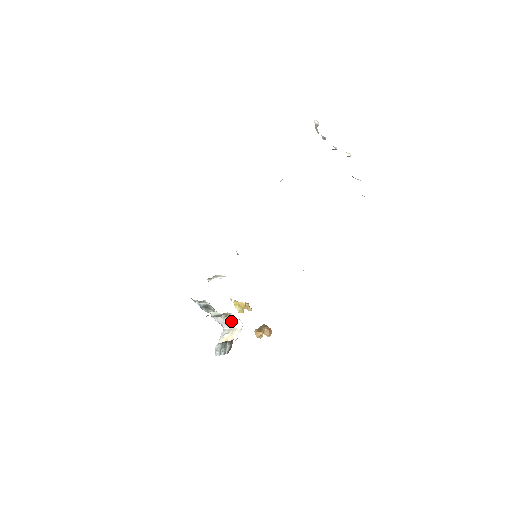
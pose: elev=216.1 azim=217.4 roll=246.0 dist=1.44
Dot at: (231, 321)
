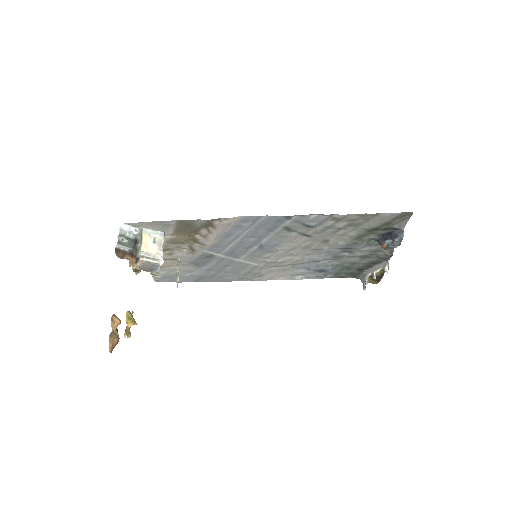
Dot at: occluded
